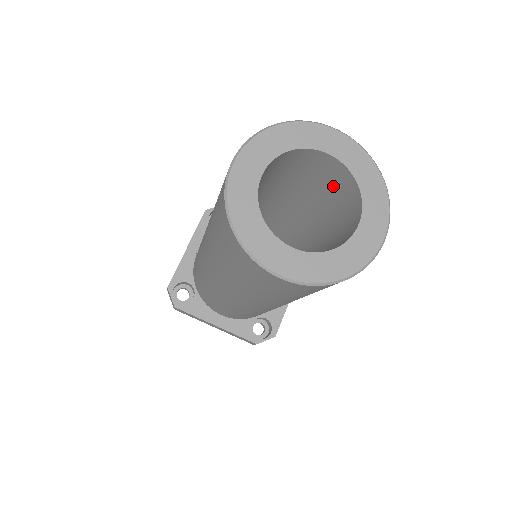
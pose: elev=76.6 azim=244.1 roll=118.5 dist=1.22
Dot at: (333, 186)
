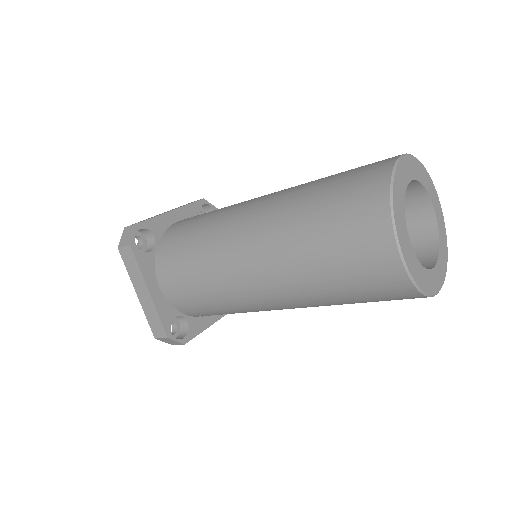
Dot at: occluded
